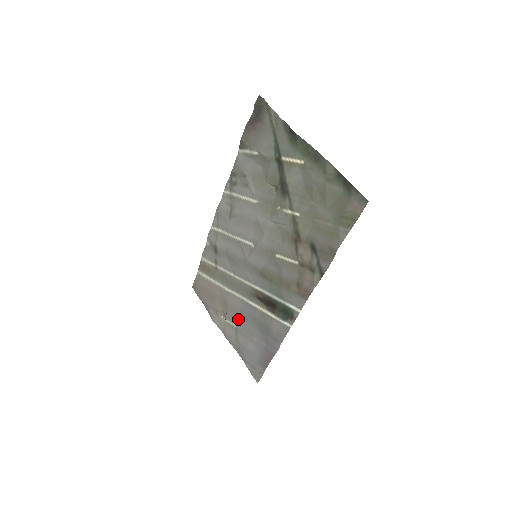
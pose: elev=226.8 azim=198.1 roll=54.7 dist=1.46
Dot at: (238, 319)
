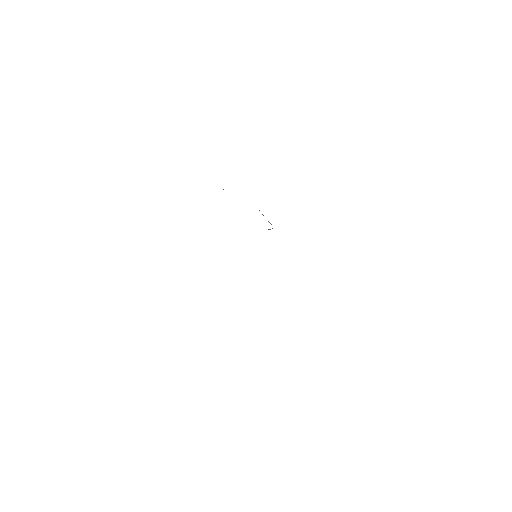
Dot at: occluded
